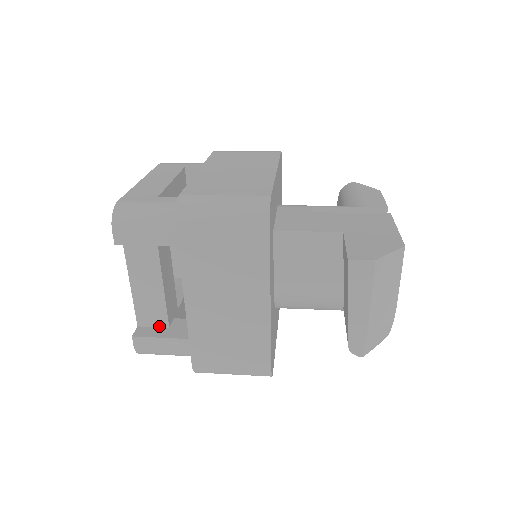
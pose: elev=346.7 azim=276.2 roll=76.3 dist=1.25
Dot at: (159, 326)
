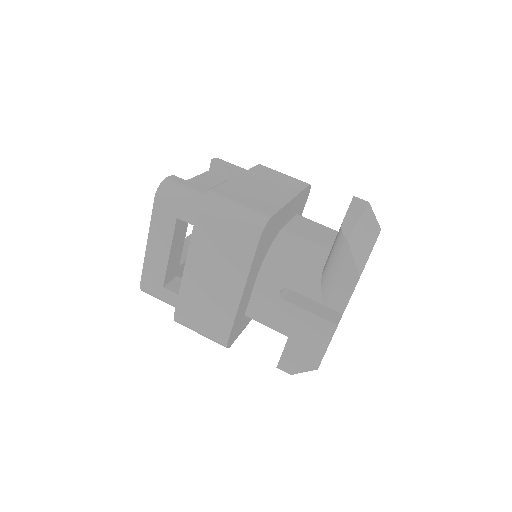
Dot at: occluded
